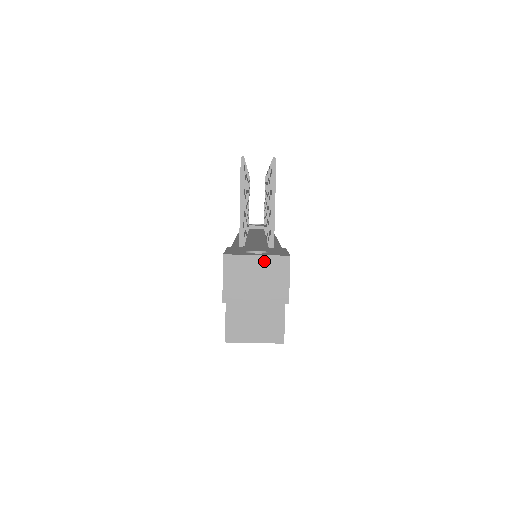
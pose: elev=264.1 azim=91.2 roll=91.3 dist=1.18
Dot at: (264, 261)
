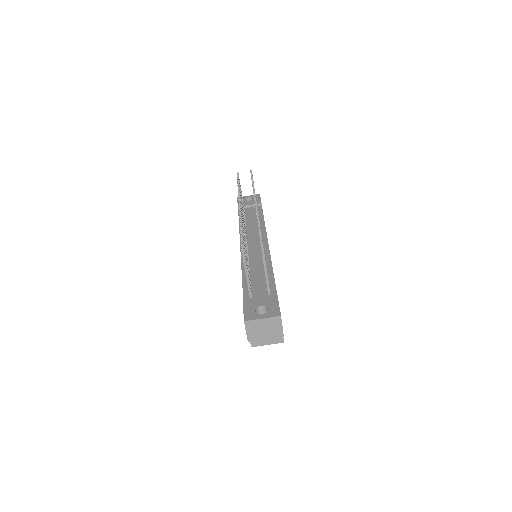
Dot at: (267, 320)
